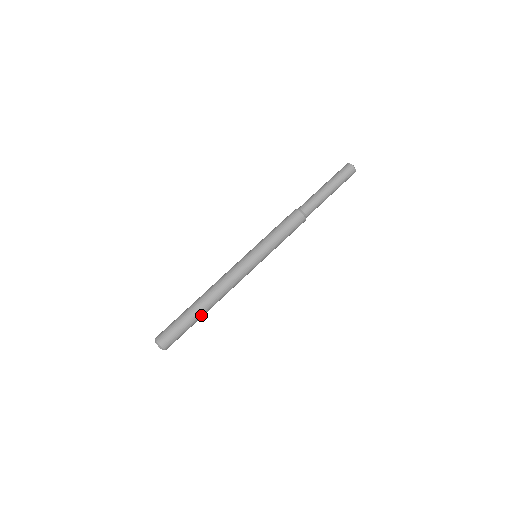
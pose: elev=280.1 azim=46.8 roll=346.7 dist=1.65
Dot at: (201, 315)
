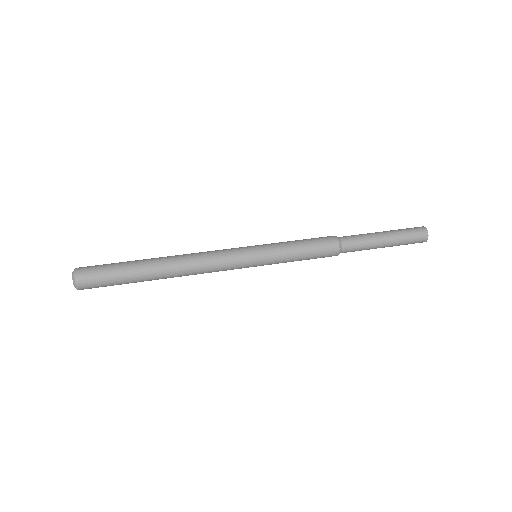
Dot at: (147, 277)
